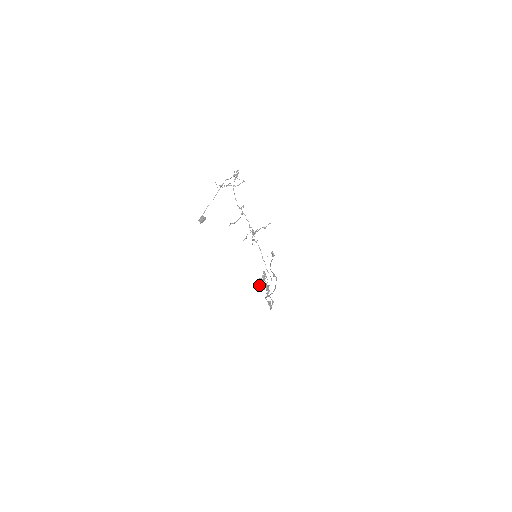
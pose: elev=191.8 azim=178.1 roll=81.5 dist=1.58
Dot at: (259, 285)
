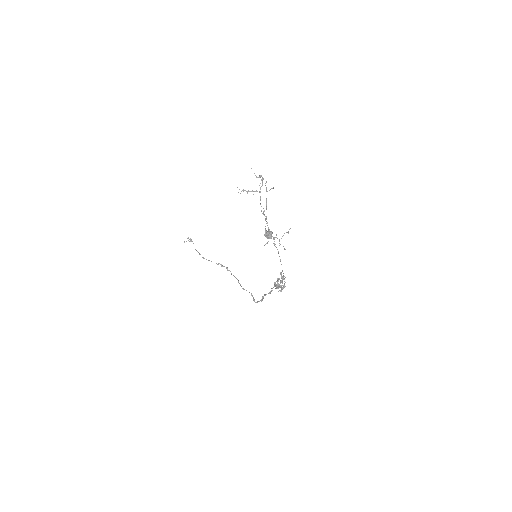
Dot at: (278, 286)
